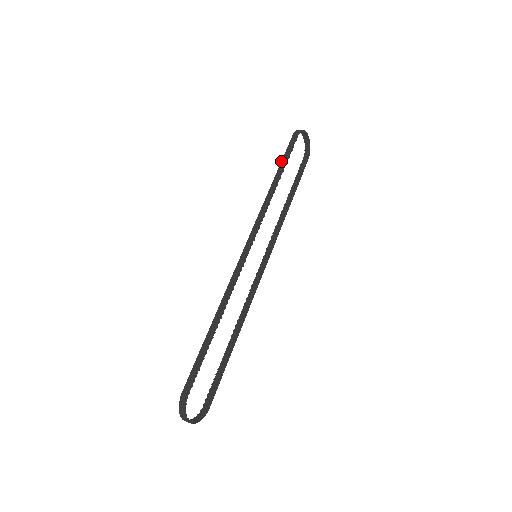
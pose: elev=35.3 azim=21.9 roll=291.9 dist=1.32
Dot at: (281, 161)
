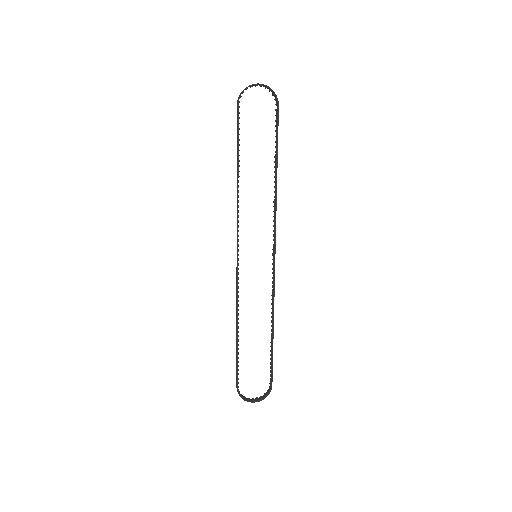
Dot at: occluded
